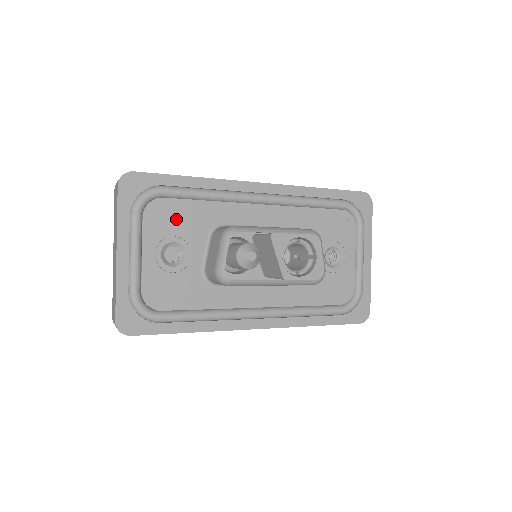
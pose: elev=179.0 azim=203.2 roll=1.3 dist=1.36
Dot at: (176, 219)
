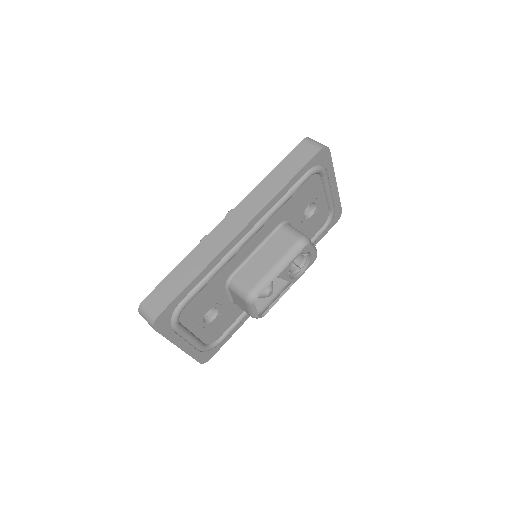
Dot at: (201, 303)
